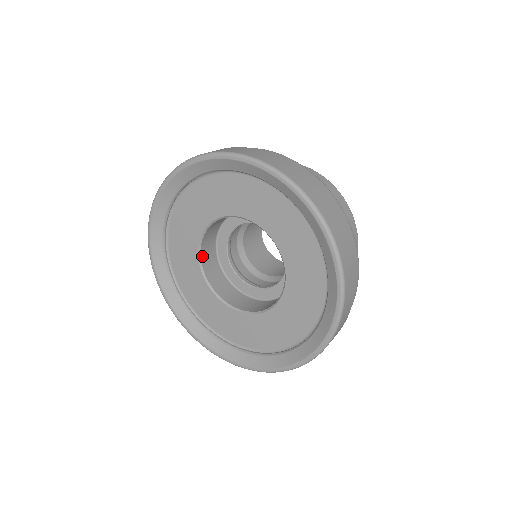
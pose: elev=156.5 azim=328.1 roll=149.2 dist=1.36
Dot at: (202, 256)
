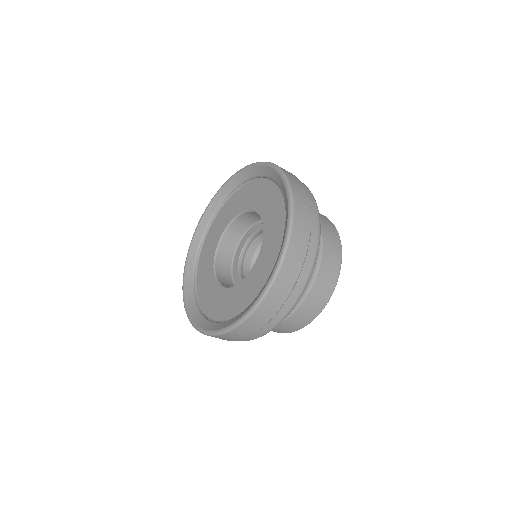
Dot at: (219, 253)
